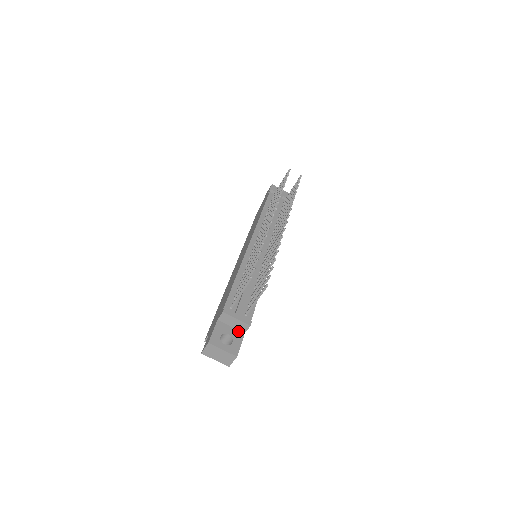
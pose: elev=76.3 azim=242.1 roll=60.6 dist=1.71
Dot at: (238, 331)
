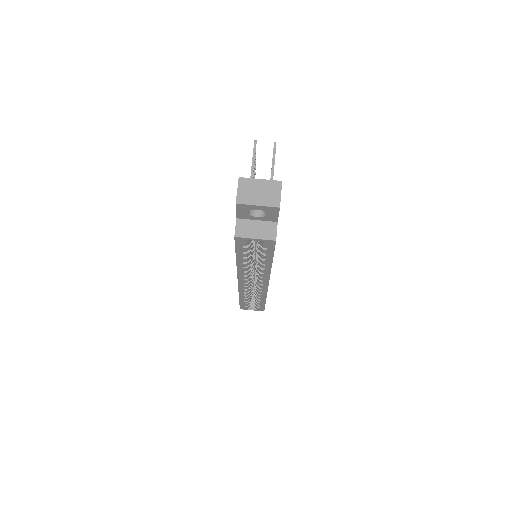
Dot at: occluded
